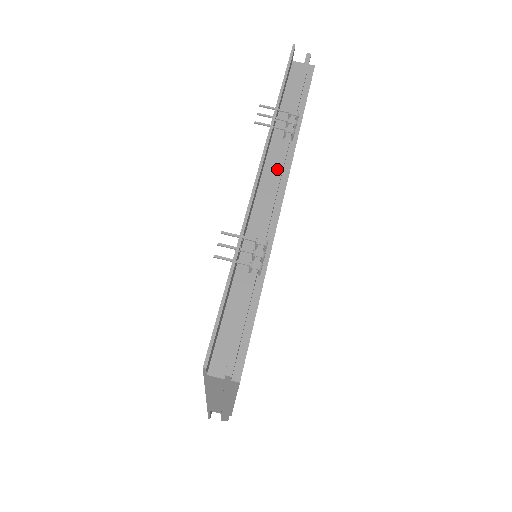
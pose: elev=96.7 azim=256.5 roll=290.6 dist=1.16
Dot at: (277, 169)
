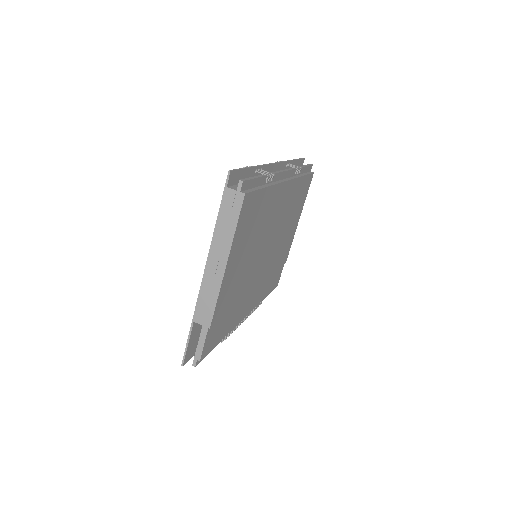
Dot at: (286, 169)
